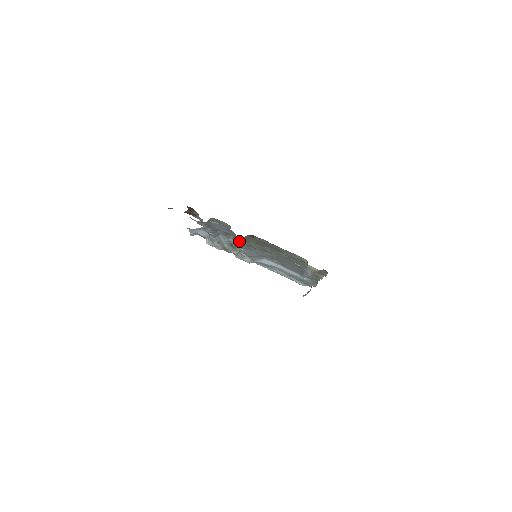
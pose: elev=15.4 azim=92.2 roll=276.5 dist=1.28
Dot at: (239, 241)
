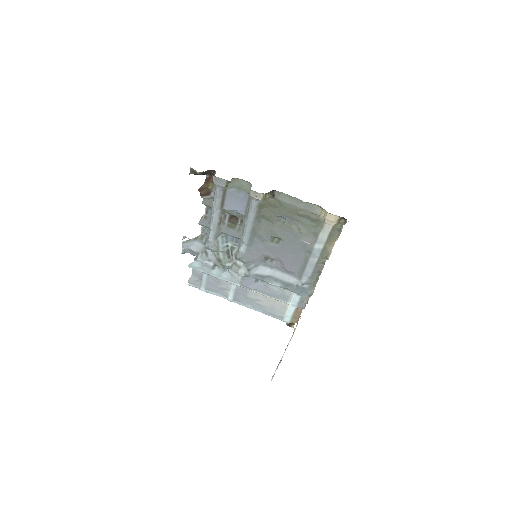
Dot at: (253, 212)
